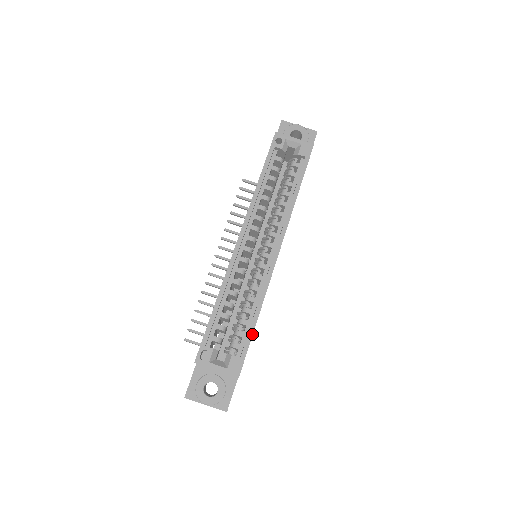
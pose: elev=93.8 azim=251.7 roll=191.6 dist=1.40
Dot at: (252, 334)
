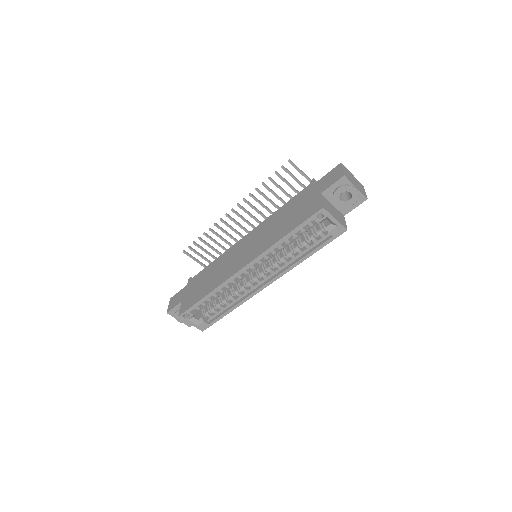
Dot at: occluded
